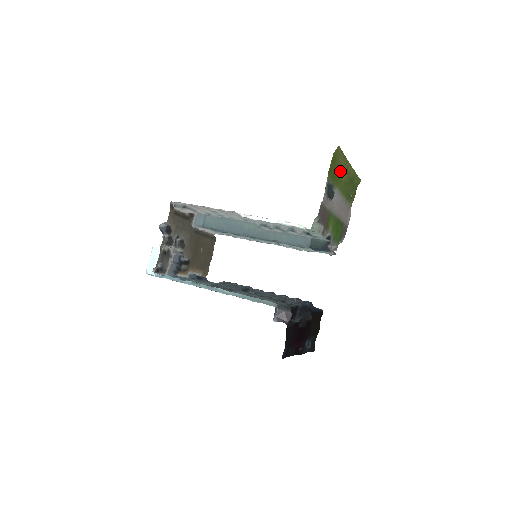
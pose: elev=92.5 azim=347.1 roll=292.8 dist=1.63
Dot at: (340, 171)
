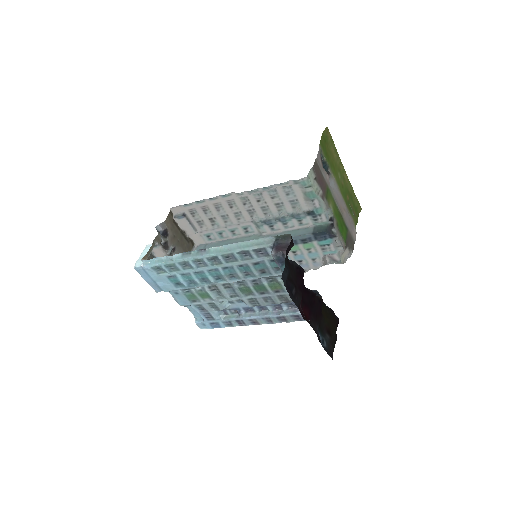
Dot at: (334, 164)
